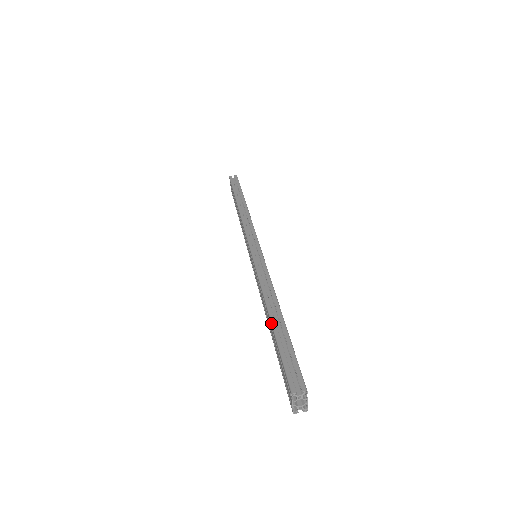
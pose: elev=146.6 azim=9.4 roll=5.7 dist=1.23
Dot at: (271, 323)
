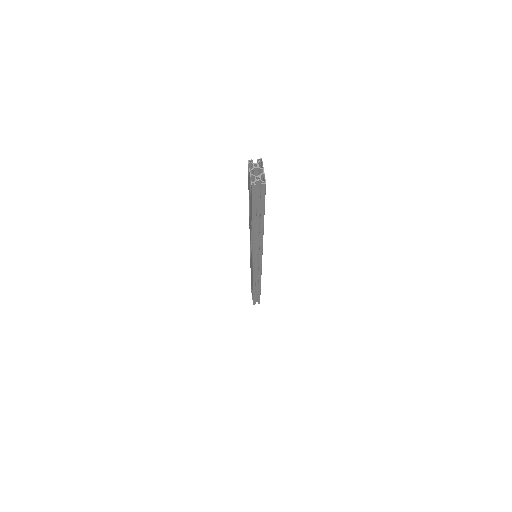
Dot at: occluded
